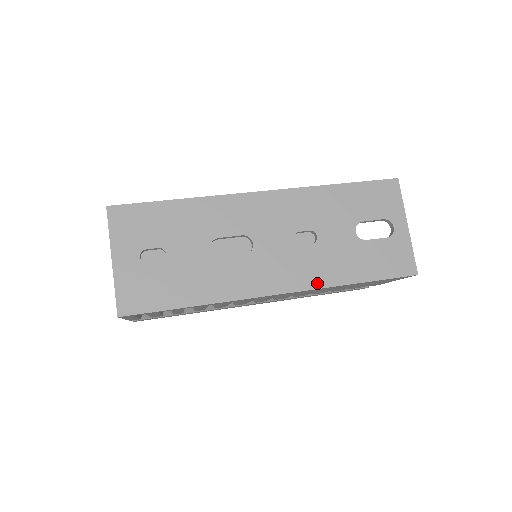
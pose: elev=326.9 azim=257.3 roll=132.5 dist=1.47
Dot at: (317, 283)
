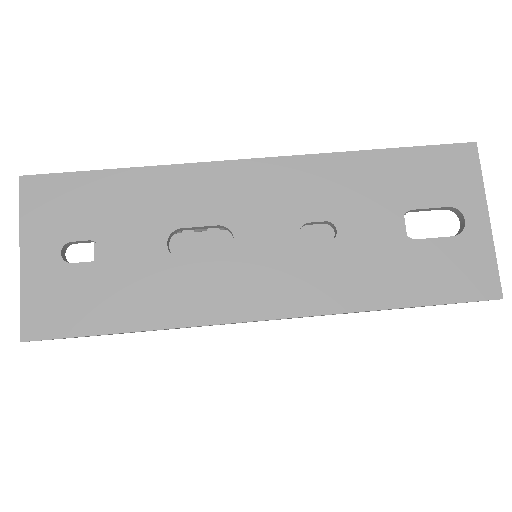
Dot at: (332, 305)
